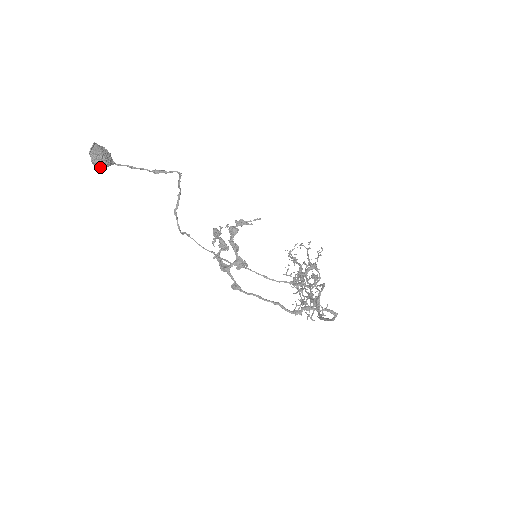
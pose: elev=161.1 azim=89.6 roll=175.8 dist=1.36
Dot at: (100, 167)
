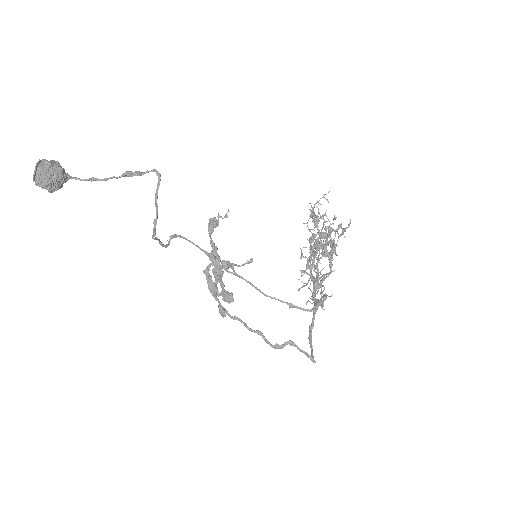
Dot at: (53, 191)
